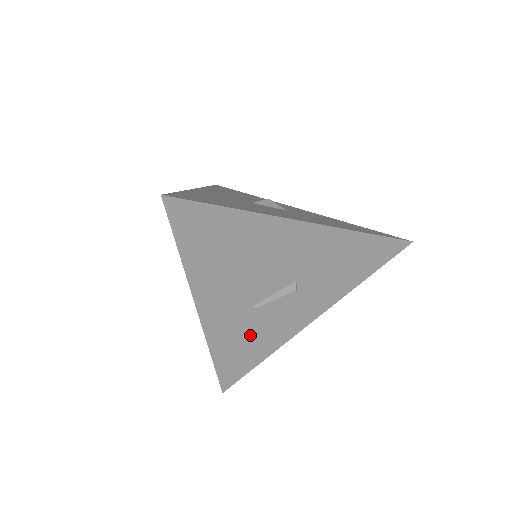
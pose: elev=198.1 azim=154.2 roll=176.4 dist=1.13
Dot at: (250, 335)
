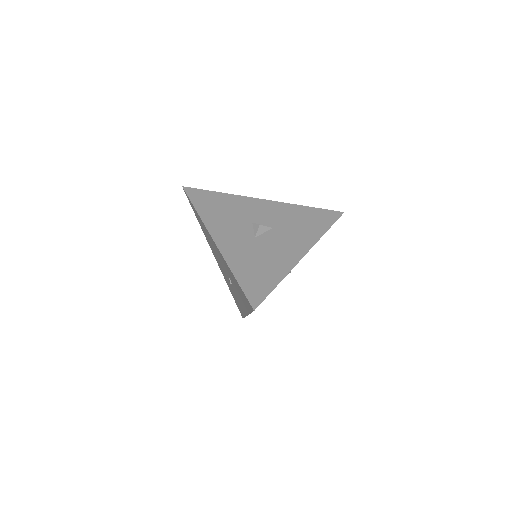
Dot at: occluded
